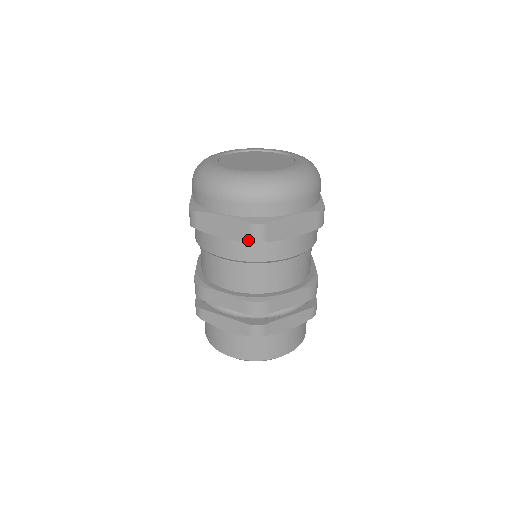
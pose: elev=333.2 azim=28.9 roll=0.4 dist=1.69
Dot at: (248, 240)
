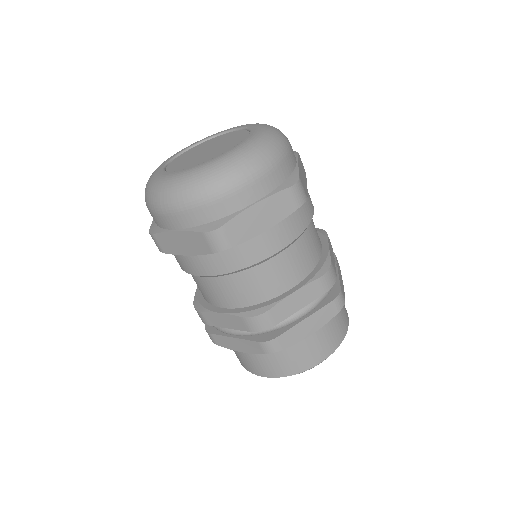
Dot at: (211, 251)
